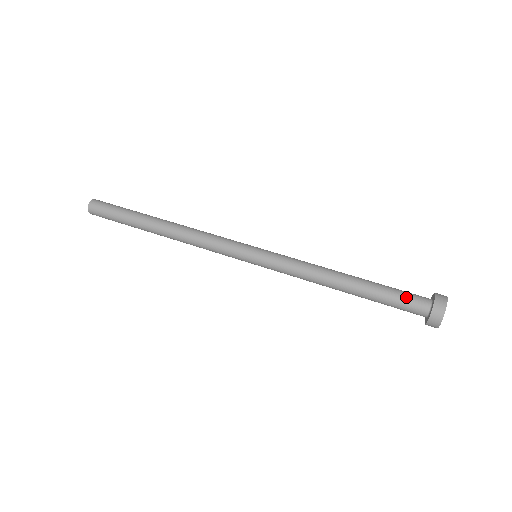
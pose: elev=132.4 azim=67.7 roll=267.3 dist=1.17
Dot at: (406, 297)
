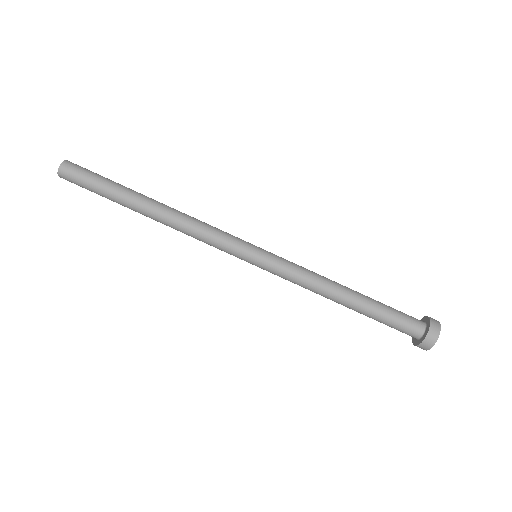
Dot at: (403, 320)
